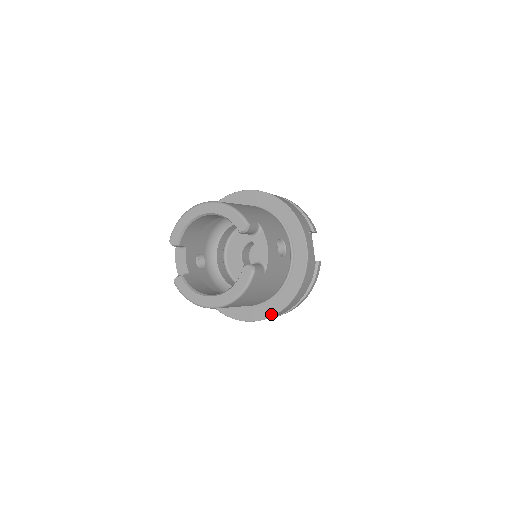
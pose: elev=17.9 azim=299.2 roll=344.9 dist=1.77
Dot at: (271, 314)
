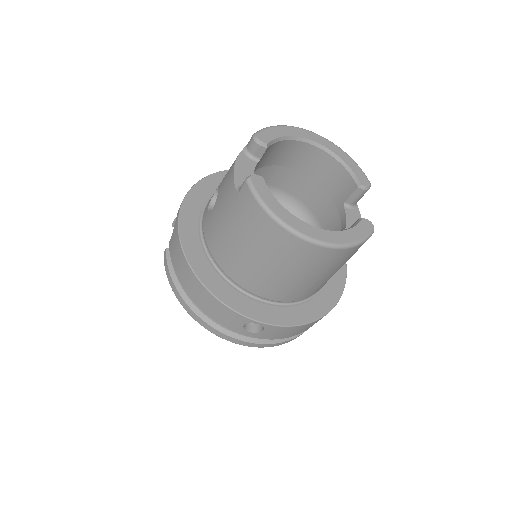
Dot at: (288, 323)
